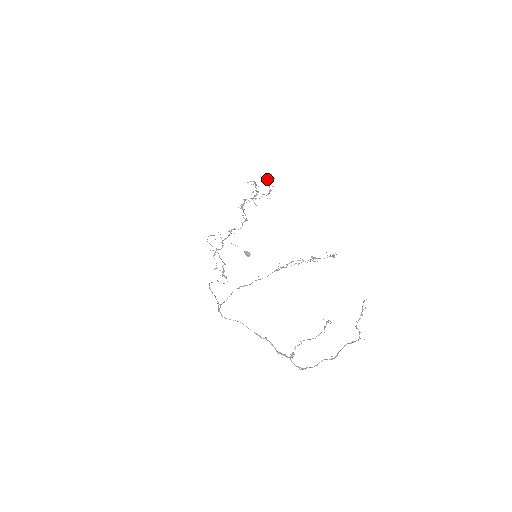
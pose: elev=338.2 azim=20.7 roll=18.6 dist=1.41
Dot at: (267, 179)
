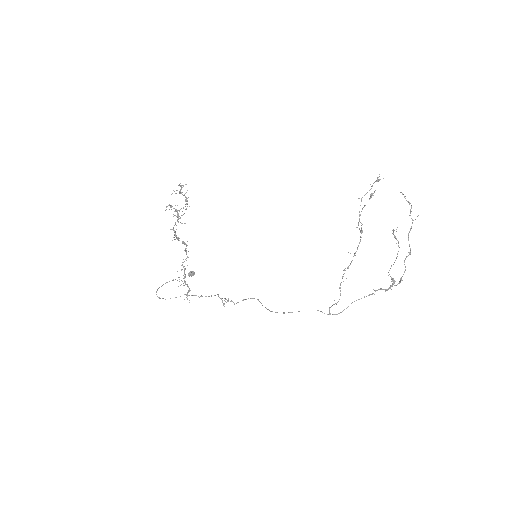
Dot at: (179, 191)
